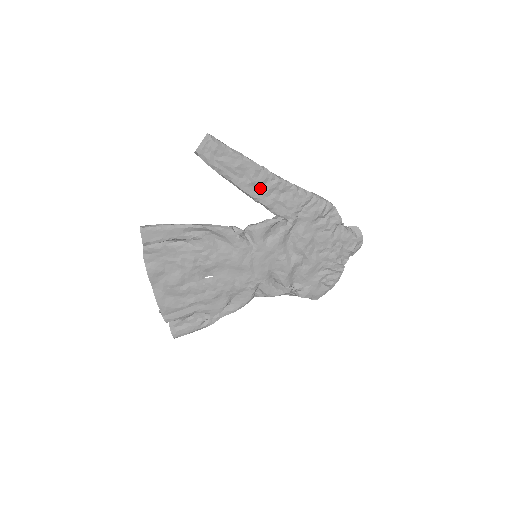
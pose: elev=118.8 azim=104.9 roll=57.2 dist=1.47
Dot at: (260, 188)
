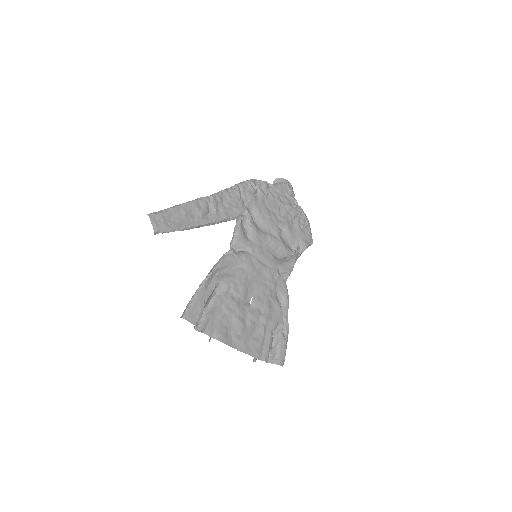
Dot at: (210, 213)
